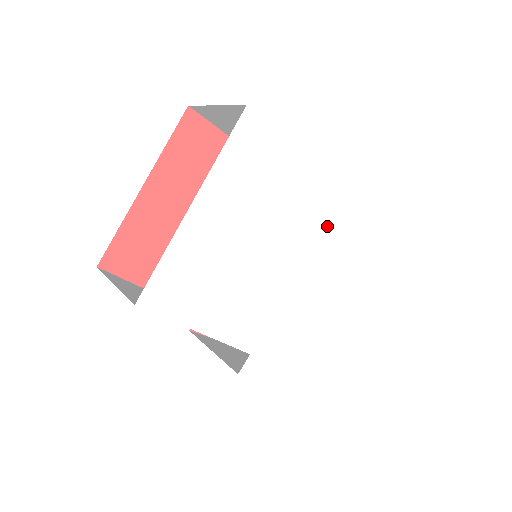
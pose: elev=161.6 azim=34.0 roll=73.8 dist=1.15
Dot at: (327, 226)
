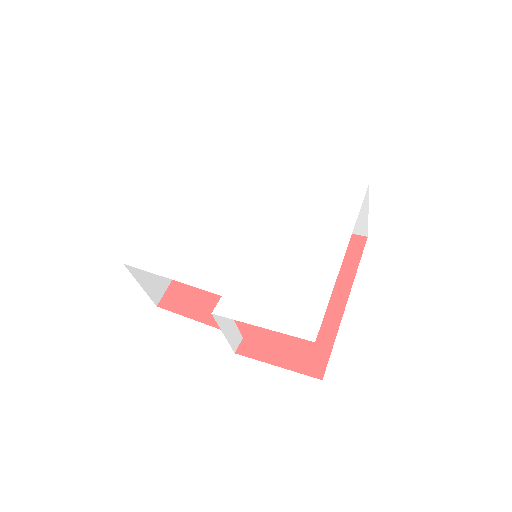
Dot at: (281, 196)
